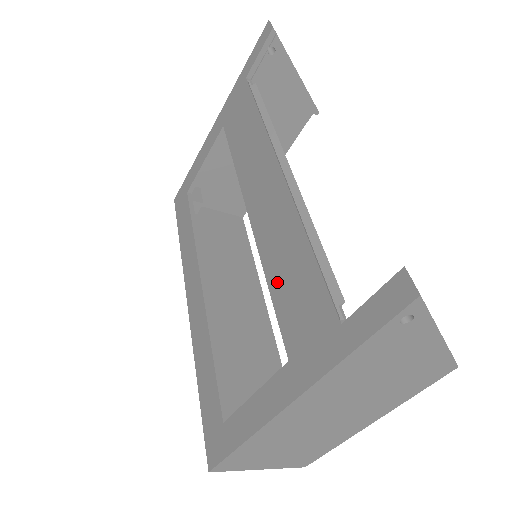
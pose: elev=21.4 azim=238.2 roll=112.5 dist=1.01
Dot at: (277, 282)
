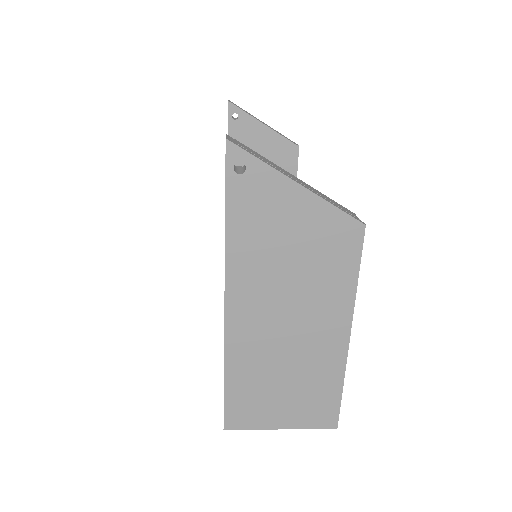
Dot at: occluded
